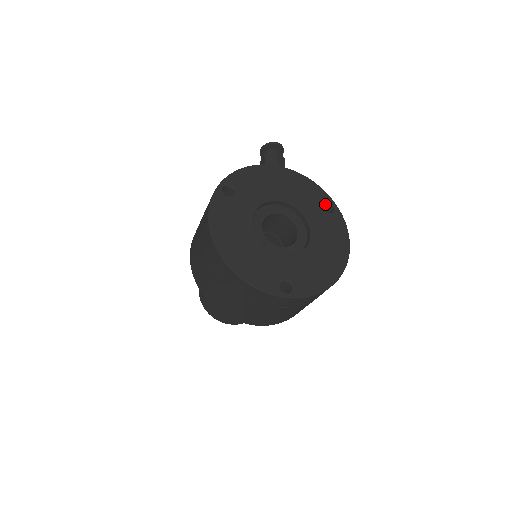
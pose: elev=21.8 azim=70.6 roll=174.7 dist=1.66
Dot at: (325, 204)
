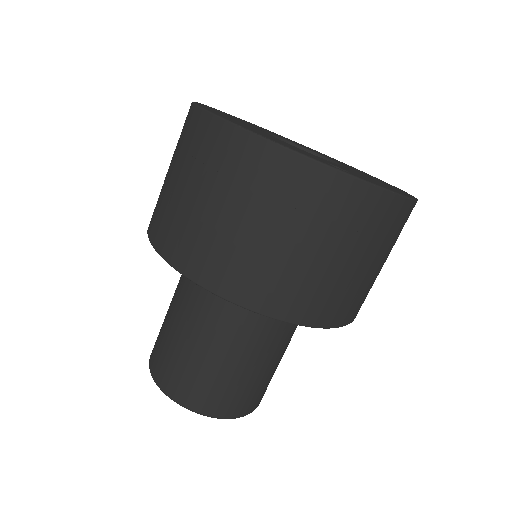
Dot at: occluded
